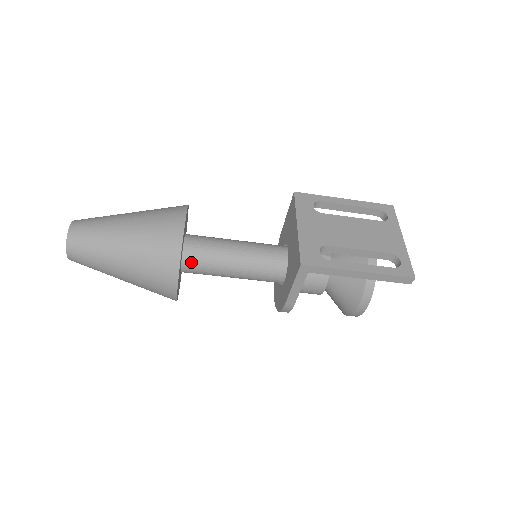
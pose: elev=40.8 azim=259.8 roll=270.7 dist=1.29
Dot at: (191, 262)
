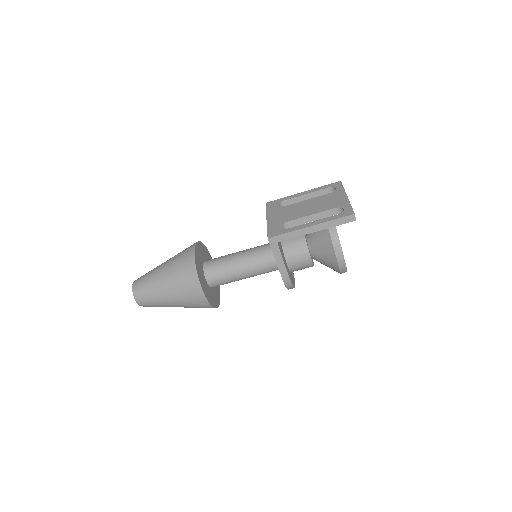
Dot at: (211, 275)
